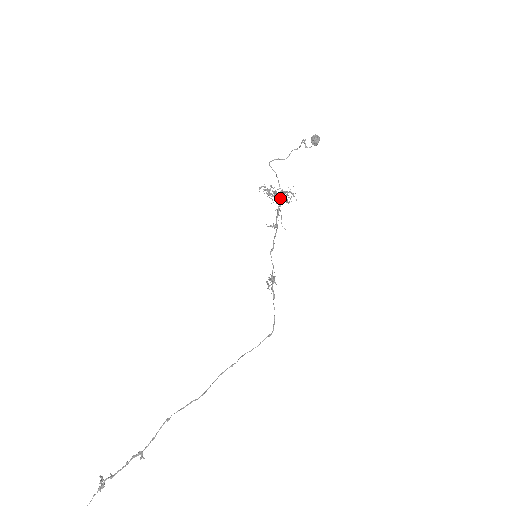
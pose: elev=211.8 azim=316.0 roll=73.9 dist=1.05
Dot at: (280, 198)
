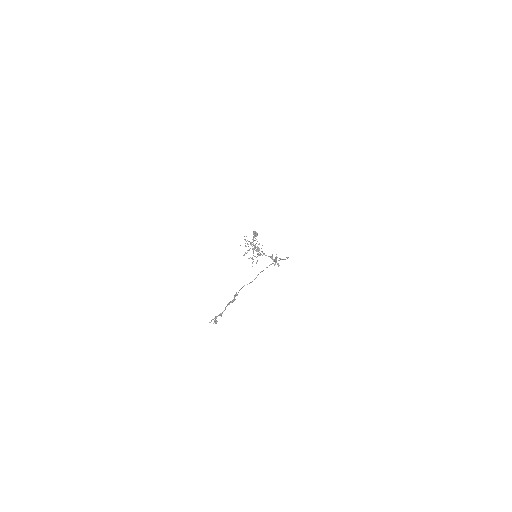
Dot at: (254, 247)
